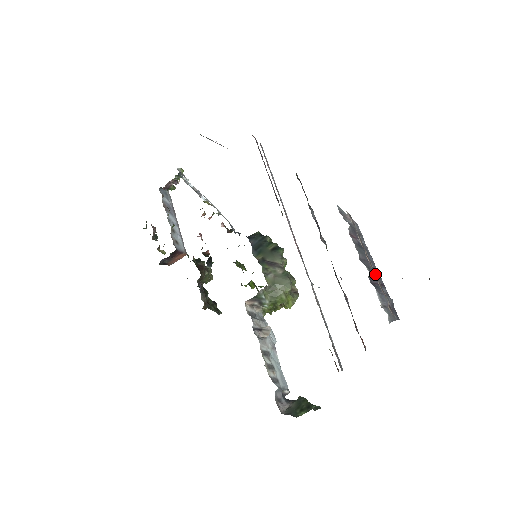
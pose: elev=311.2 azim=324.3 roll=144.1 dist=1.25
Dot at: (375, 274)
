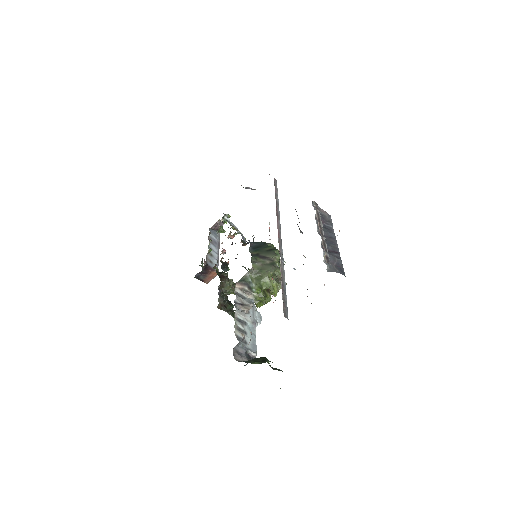
Dot at: (332, 245)
